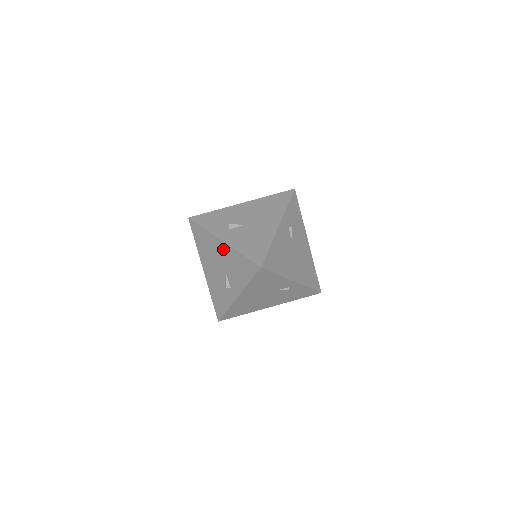
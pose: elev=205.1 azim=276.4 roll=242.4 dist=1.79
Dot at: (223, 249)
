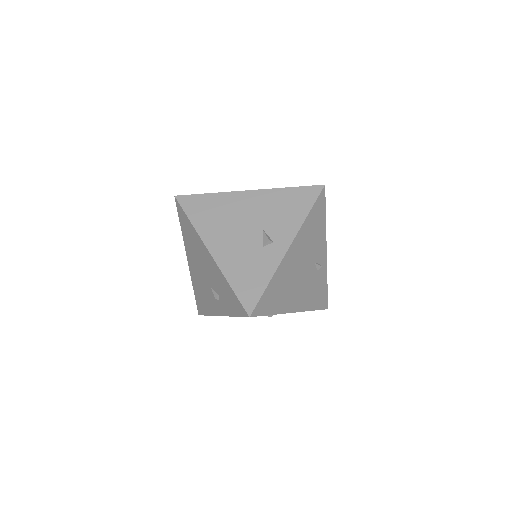
Dot at: (253, 199)
